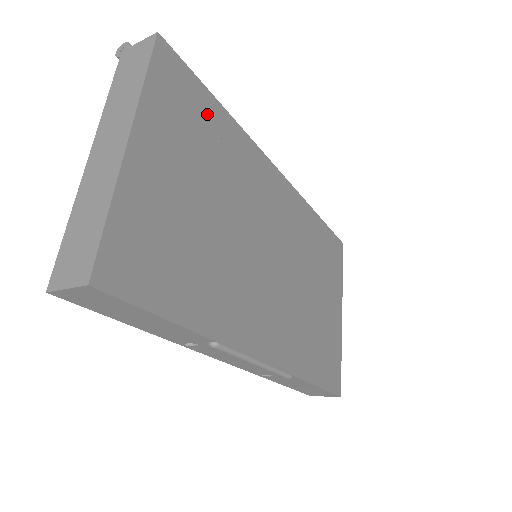
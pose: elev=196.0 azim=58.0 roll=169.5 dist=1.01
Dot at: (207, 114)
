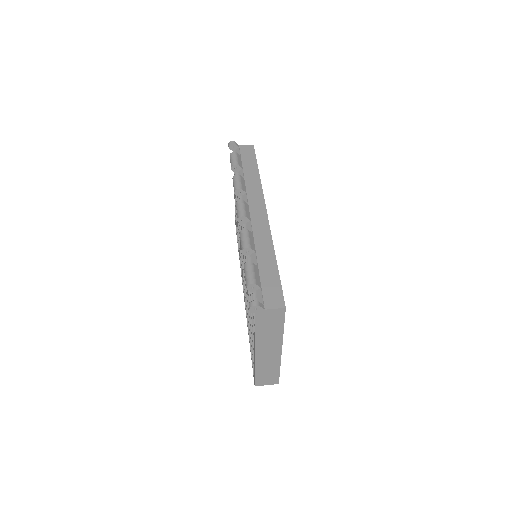
Dot at: occluded
